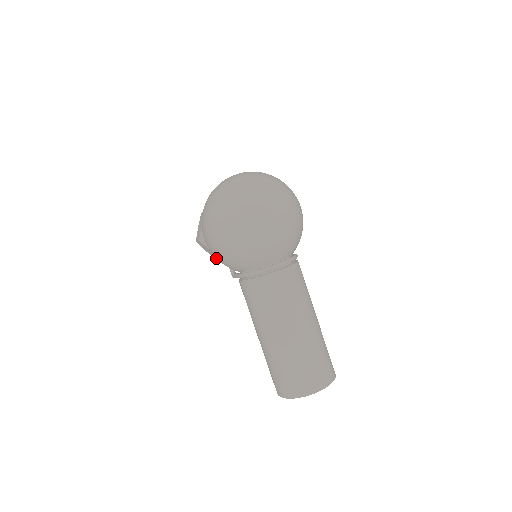
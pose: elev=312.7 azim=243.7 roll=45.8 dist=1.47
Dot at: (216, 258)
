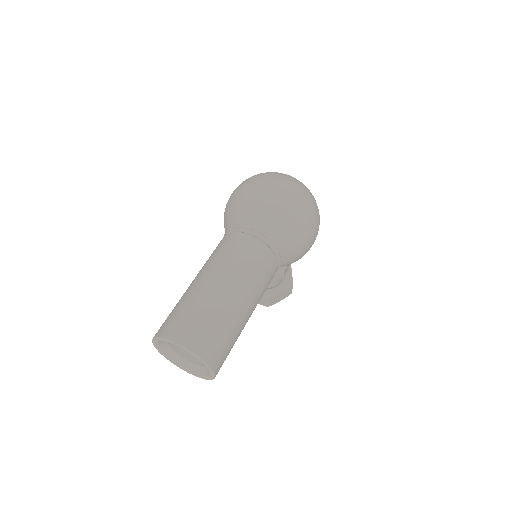
Dot at: occluded
